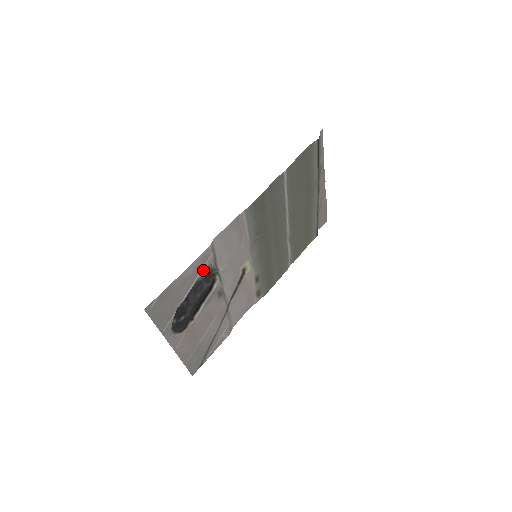
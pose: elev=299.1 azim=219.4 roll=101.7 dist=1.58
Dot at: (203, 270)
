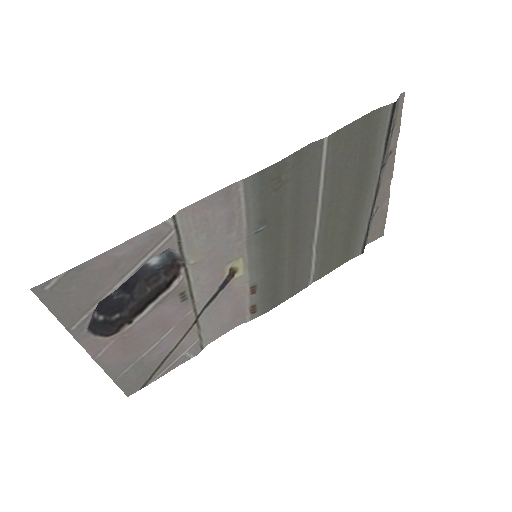
Dot at: (155, 254)
